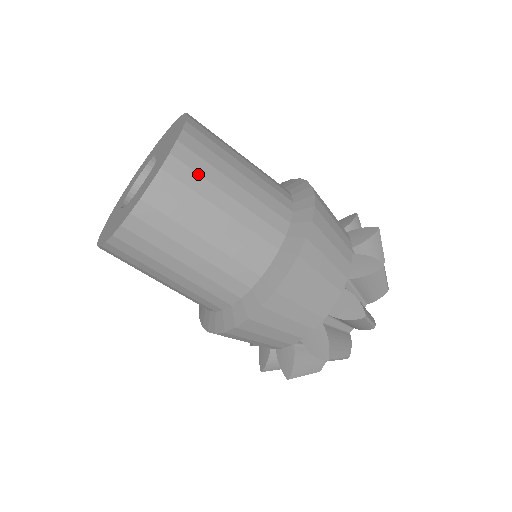
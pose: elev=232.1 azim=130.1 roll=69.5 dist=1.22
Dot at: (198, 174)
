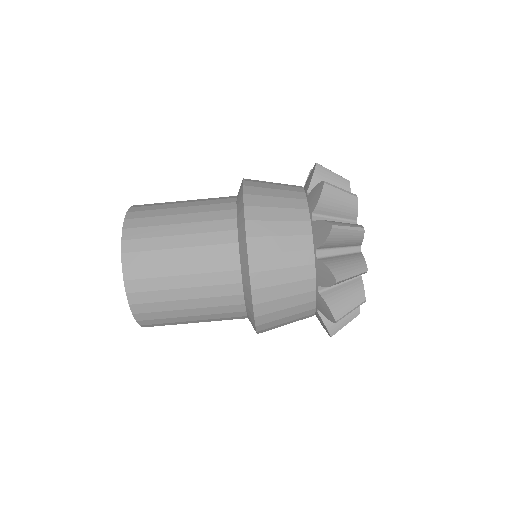
Dot at: occluded
